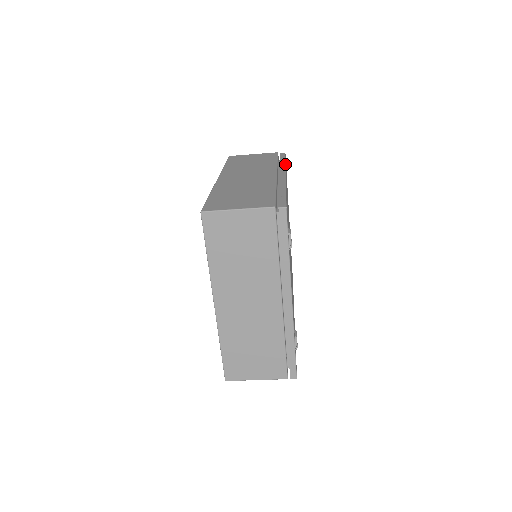
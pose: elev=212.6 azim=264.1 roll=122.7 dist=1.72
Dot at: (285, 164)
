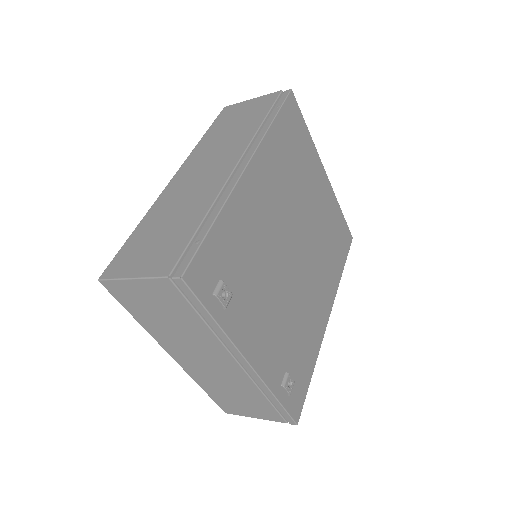
Dot at: (267, 129)
